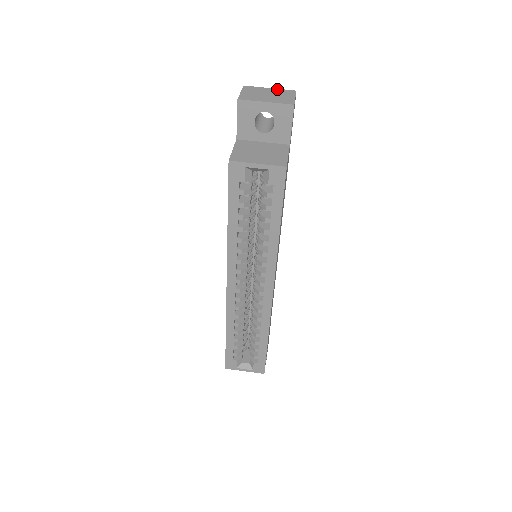
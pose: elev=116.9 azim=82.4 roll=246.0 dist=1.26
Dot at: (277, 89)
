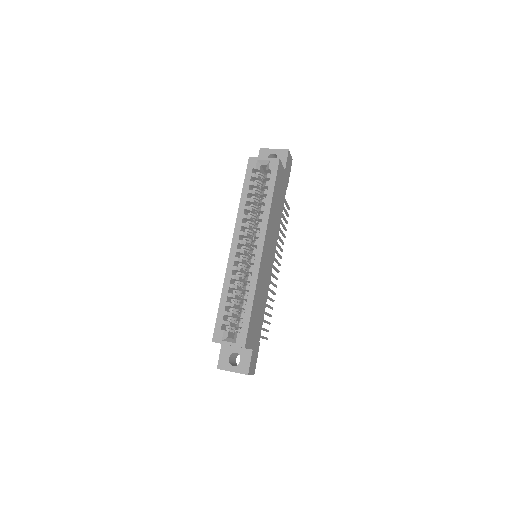
Dot at: occluded
